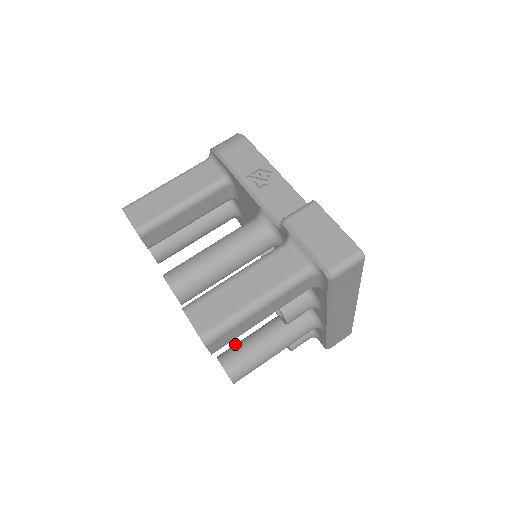
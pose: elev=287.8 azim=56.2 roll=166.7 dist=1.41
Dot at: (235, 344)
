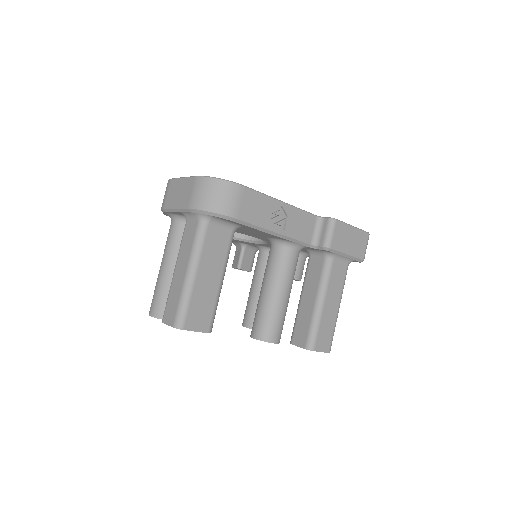
Dot at: (253, 311)
